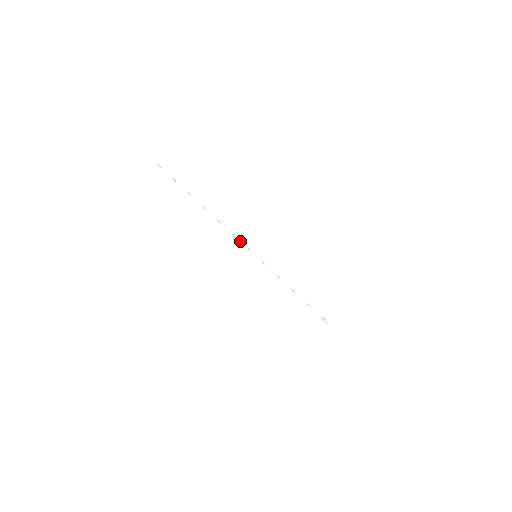
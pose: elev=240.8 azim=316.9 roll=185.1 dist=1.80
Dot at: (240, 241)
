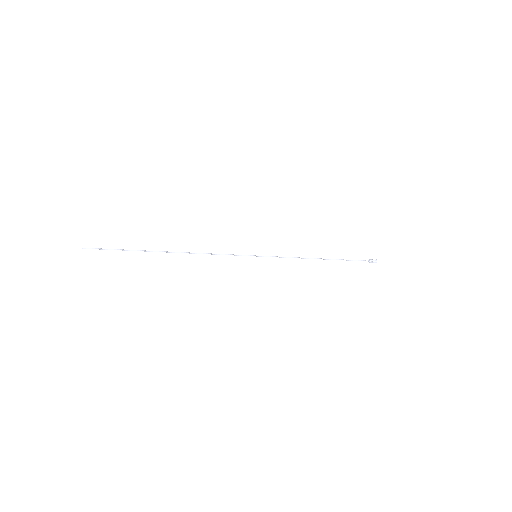
Dot at: occluded
